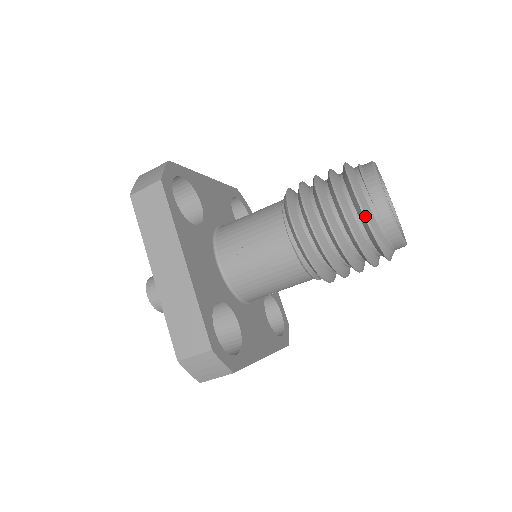
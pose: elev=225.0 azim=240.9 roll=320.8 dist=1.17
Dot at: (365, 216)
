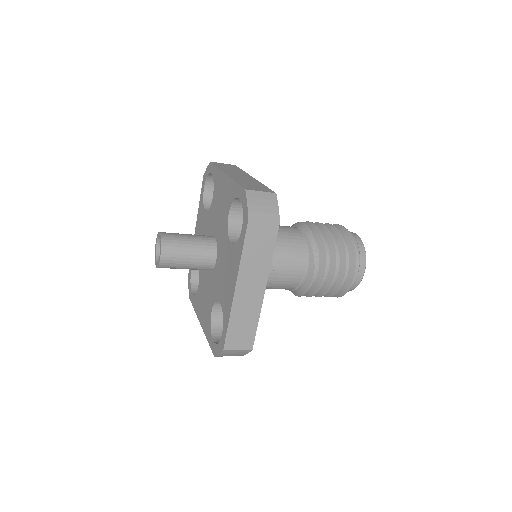
Dot at: occluded
